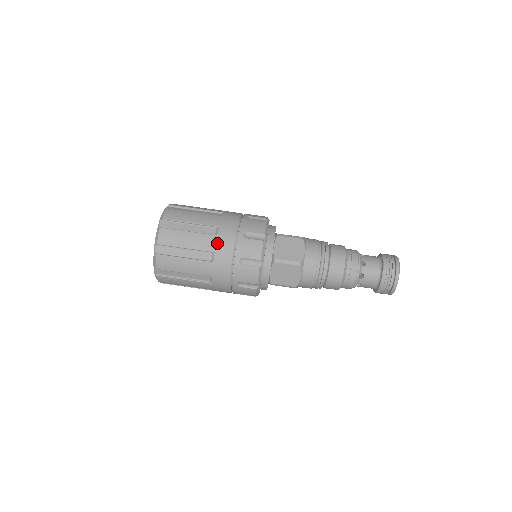
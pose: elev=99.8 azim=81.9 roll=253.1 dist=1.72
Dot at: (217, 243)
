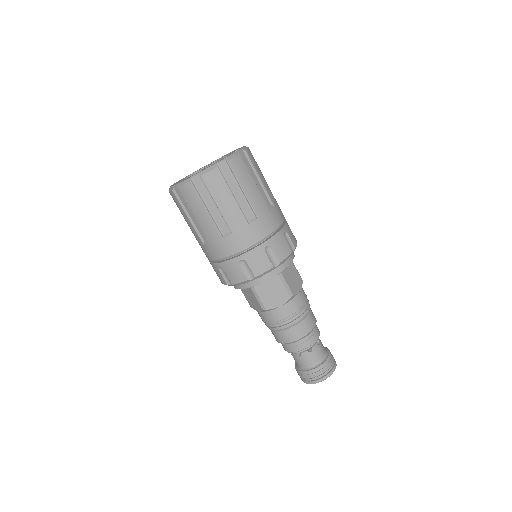
Dot at: (266, 215)
